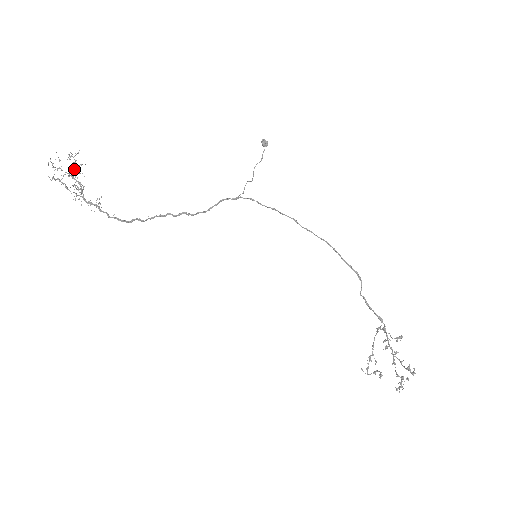
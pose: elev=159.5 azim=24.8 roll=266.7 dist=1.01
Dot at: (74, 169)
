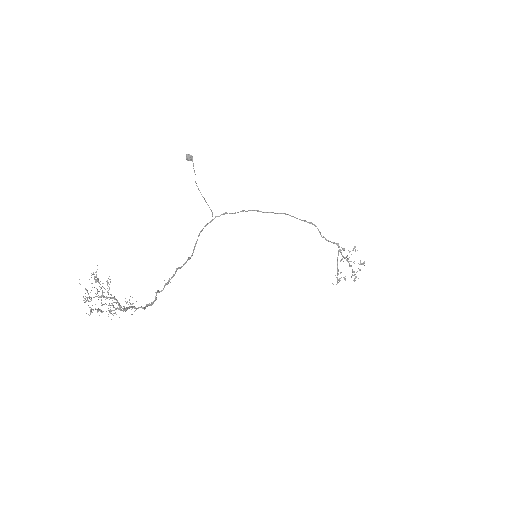
Dot at: (109, 288)
